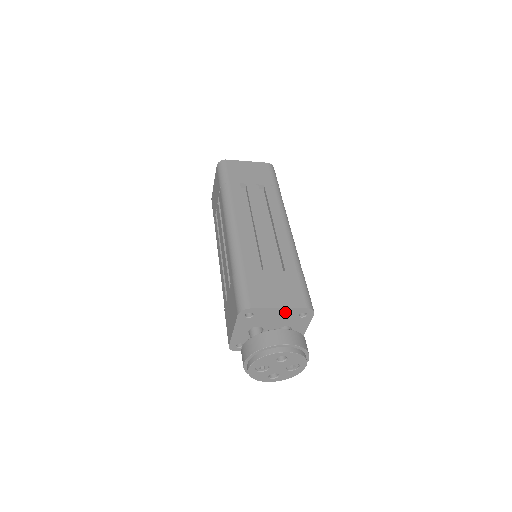
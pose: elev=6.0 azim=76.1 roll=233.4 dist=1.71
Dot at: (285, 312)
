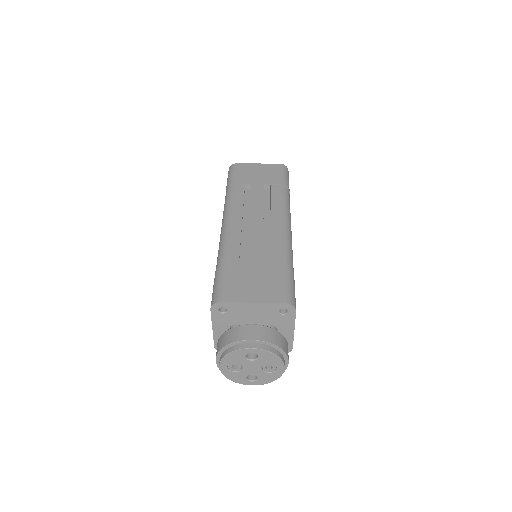
Dot at: (262, 307)
